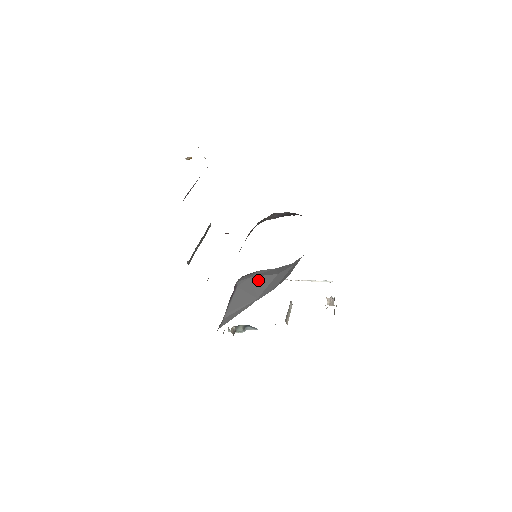
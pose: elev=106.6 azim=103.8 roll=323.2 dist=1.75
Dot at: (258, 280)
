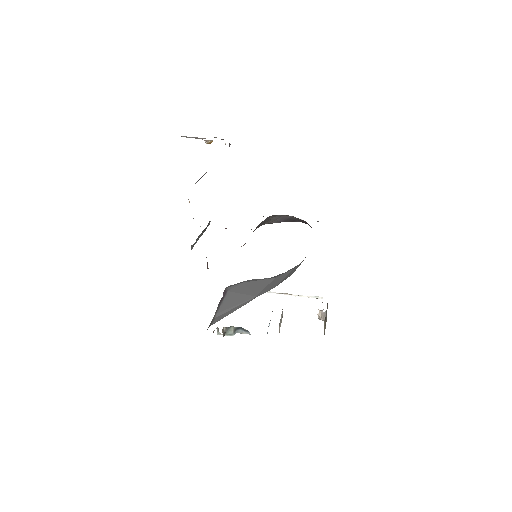
Dot at: (253, 284)
